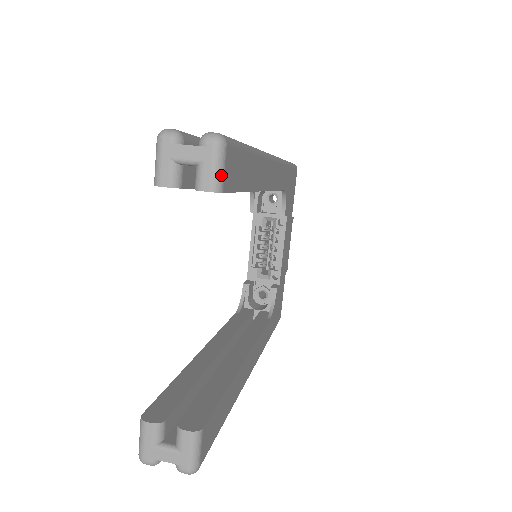
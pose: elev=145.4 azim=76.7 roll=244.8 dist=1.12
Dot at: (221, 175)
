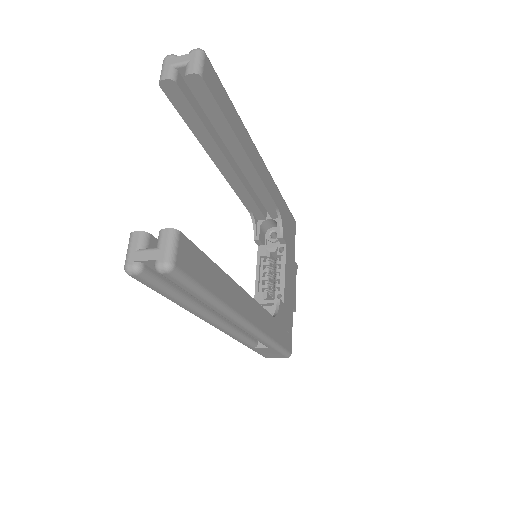
Dot at: (201, 66)
